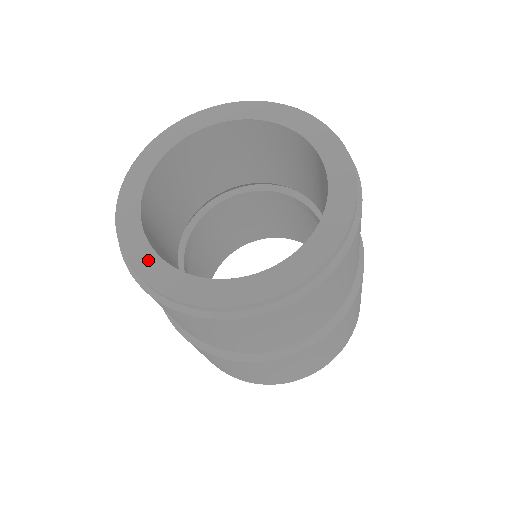
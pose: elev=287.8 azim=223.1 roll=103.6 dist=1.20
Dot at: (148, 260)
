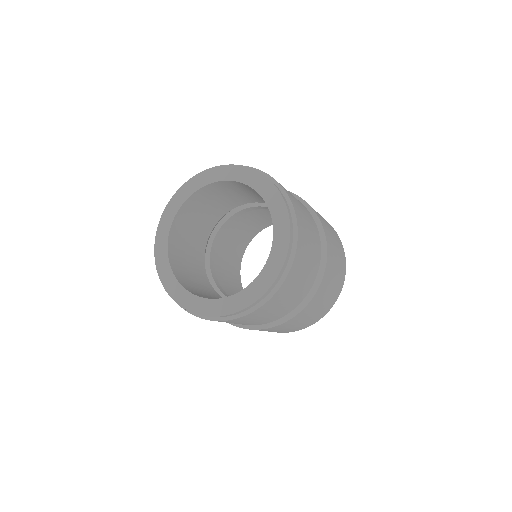
Dot at: (209, 306)
